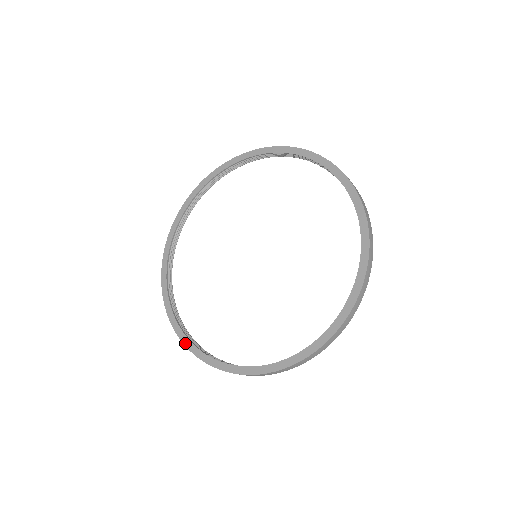
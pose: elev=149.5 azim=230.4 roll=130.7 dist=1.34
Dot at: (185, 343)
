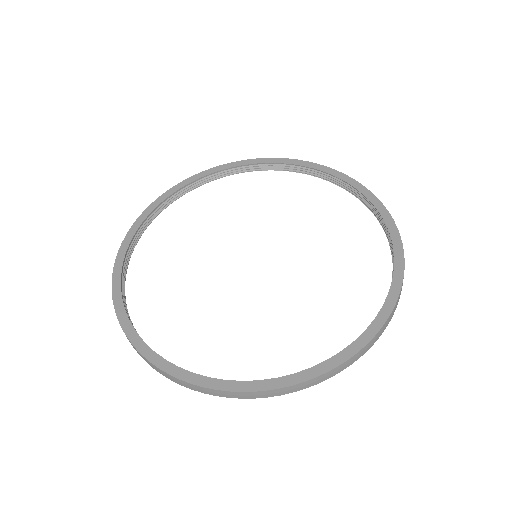
Dot at: (202, 384)
